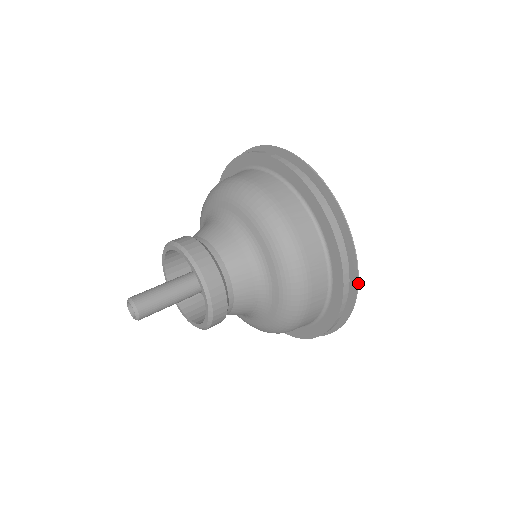
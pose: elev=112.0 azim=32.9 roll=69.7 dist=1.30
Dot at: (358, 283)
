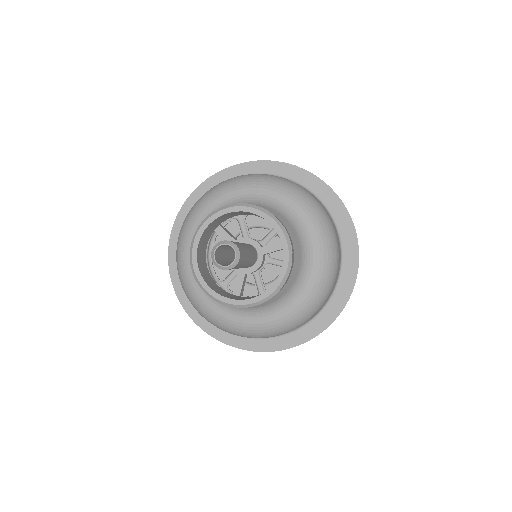
Dot at: (352, 221)
